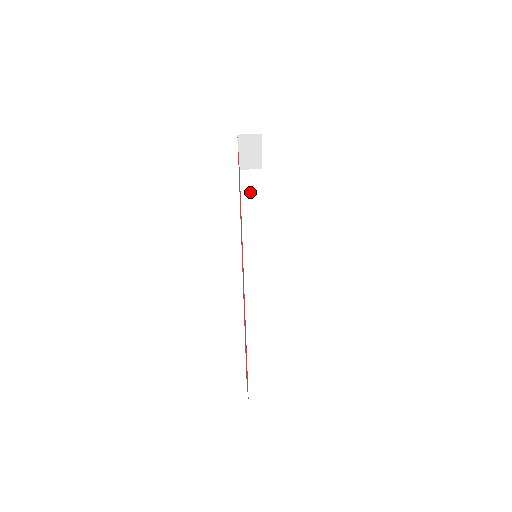
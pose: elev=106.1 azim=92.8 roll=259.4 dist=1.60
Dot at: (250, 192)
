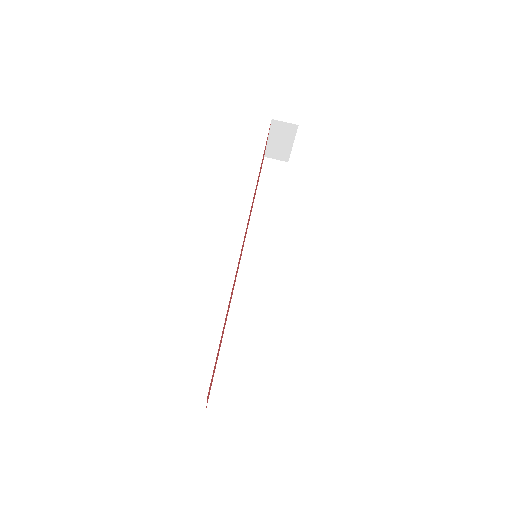
Dot at: (269, 184)
